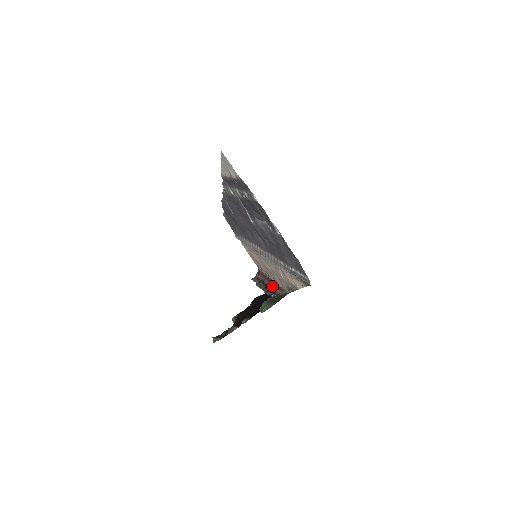
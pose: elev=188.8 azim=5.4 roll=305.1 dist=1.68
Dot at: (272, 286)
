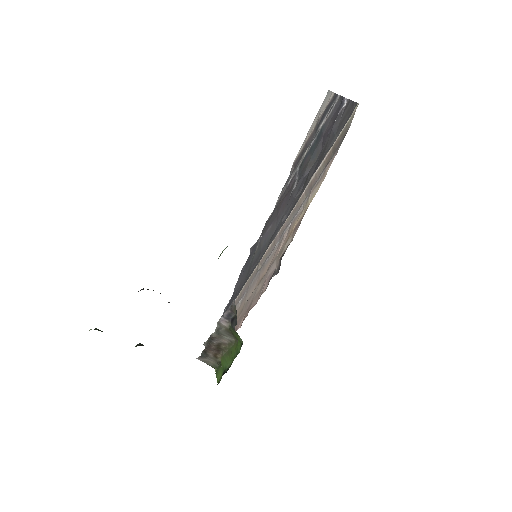
Dot at: occluded
